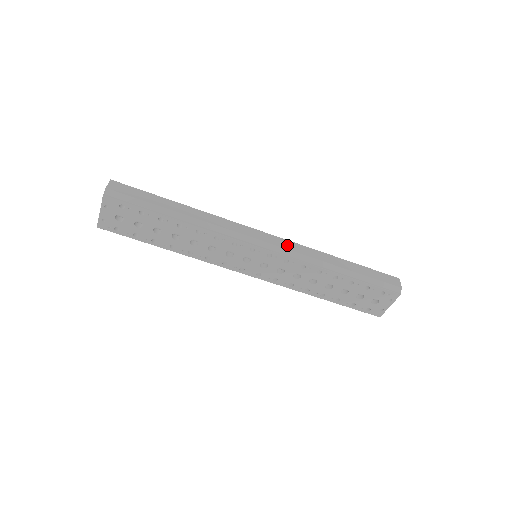
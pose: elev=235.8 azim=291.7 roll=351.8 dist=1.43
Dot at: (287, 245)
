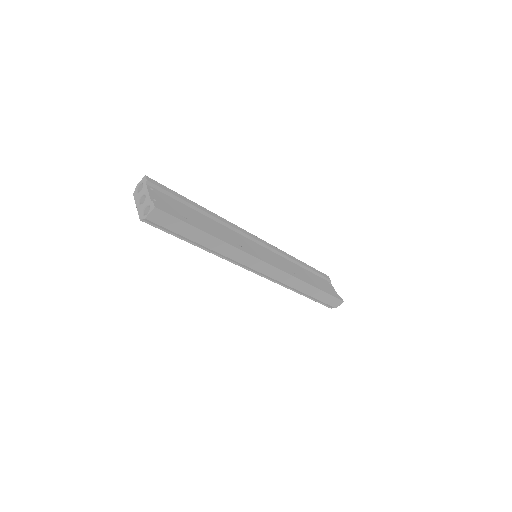
Dot at: (278, 276)
